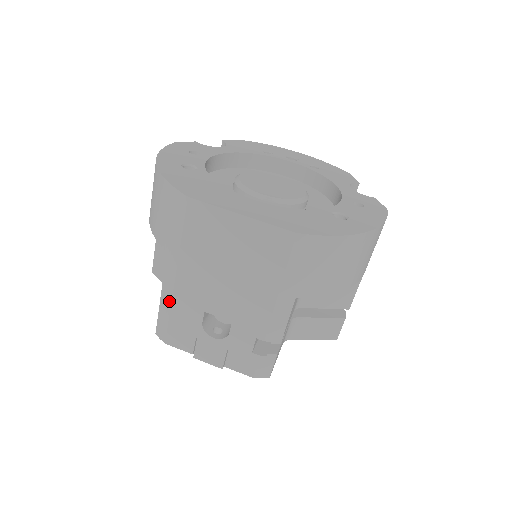
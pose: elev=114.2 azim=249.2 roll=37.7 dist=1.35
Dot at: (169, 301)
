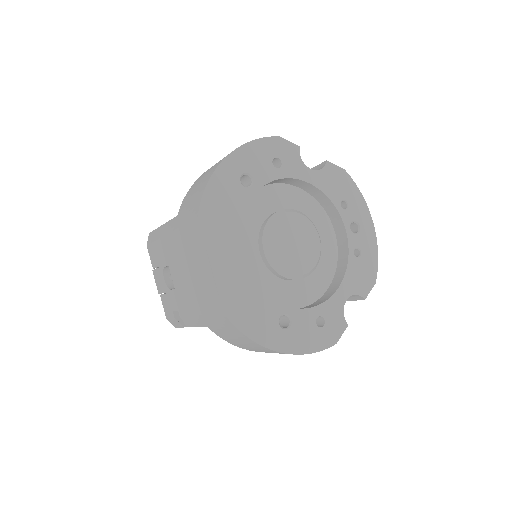
Dot at: (160, 235)
